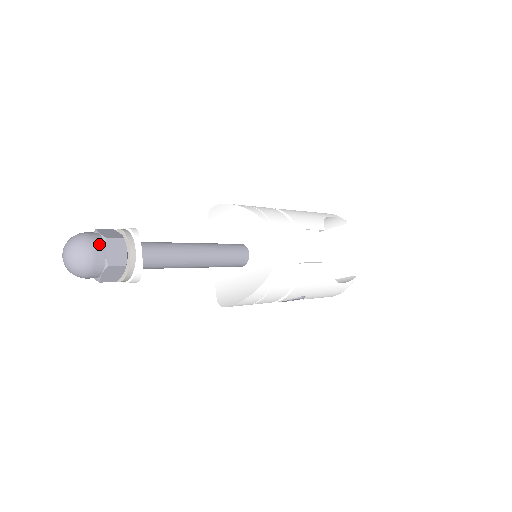
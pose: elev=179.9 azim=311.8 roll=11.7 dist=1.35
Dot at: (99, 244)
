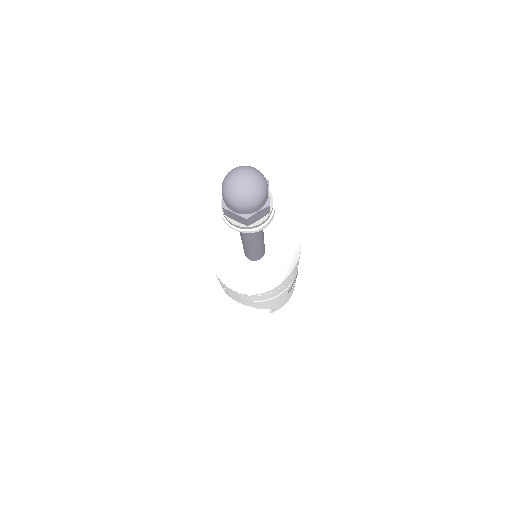
Dot at: occluded
